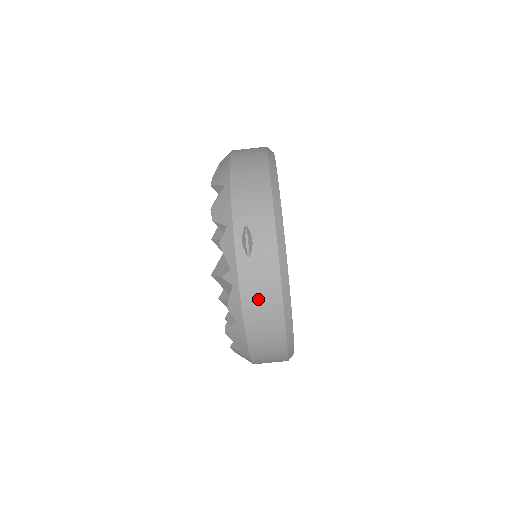
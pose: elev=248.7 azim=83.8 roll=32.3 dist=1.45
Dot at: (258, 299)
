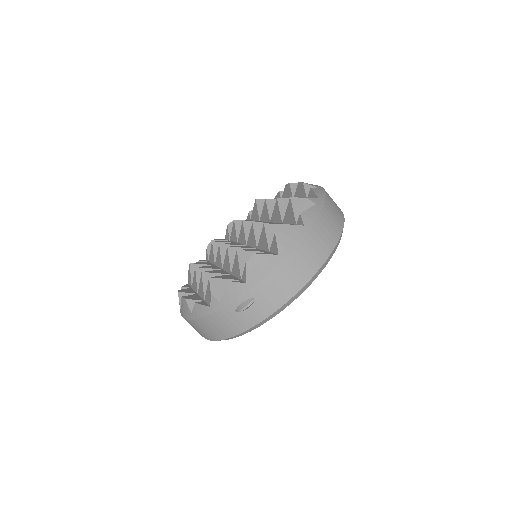
Dot at: (214, 326)
